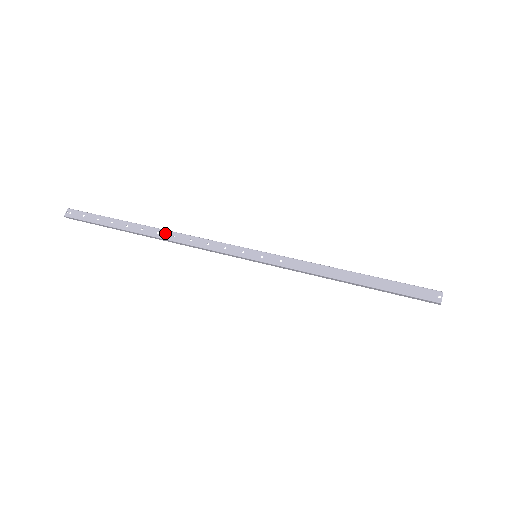
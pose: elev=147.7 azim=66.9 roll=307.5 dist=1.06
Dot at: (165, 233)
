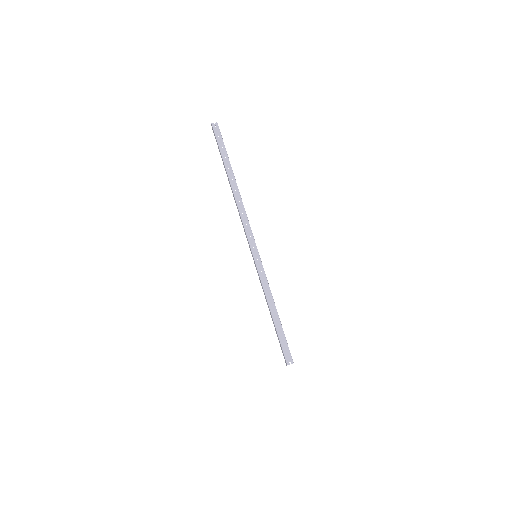
Dot at: (238, 195)
